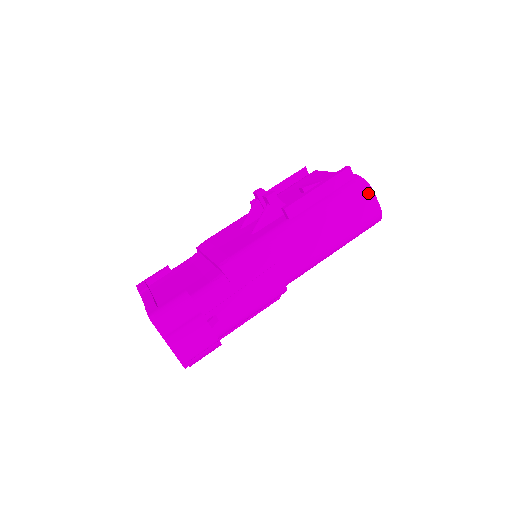
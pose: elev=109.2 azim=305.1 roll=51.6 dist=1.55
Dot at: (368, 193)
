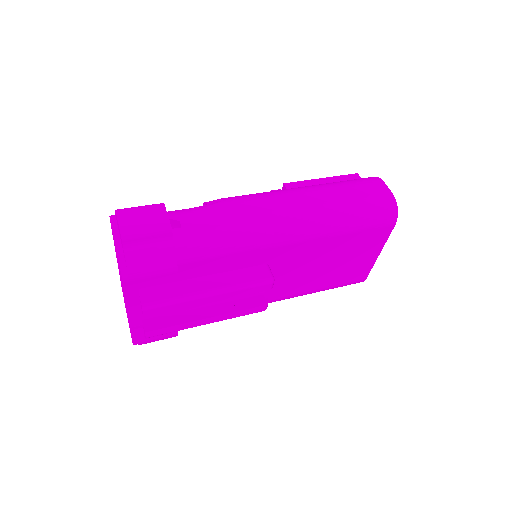
Dot at: (375, 180)
